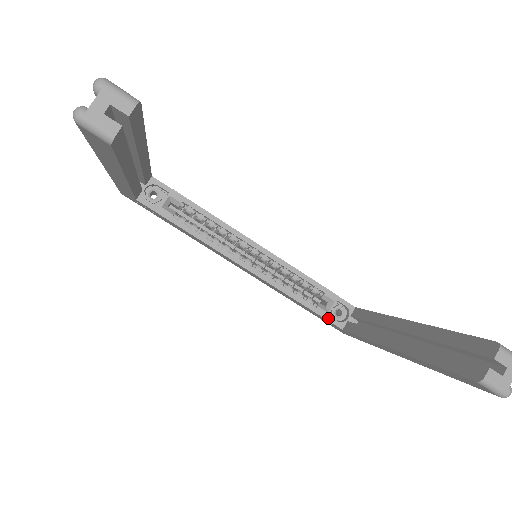
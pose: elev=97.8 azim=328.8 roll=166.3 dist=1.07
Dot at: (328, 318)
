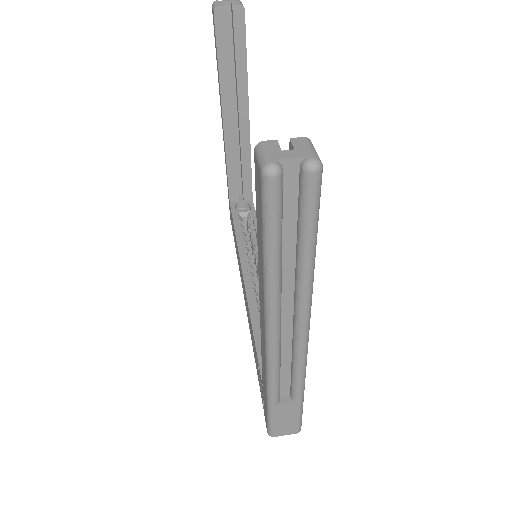
Dot at: occluded
